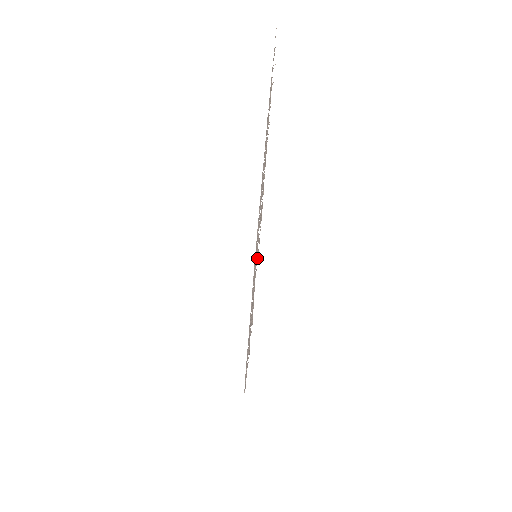
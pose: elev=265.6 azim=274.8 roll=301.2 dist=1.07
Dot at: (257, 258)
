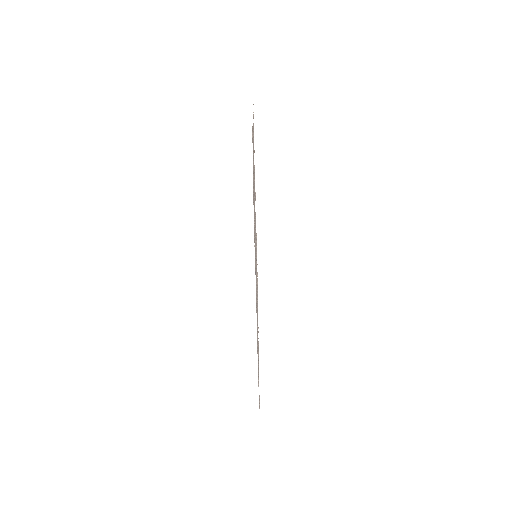
Dot at: (253, 176)
